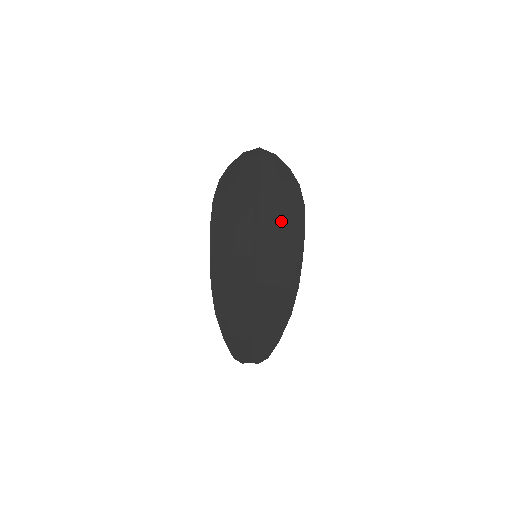
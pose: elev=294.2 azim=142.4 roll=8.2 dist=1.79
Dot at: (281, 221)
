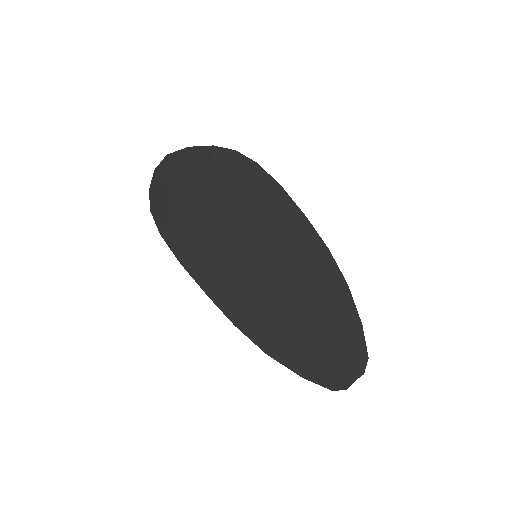
Dot at: (249, 199)
